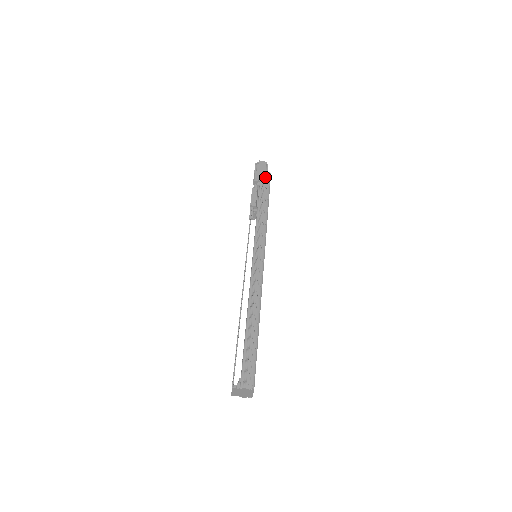
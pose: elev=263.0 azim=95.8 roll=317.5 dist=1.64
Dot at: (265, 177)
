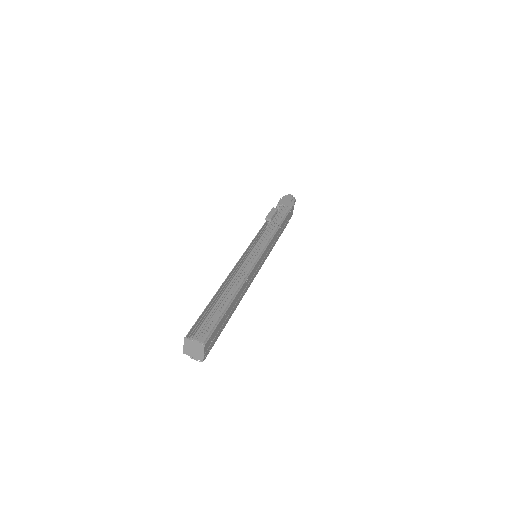
Dot at: (288, 204)
